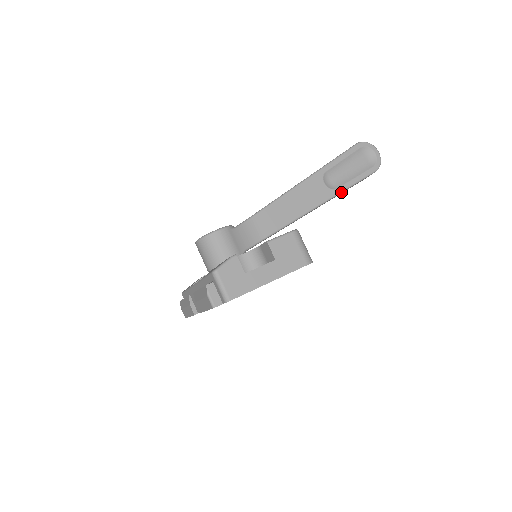
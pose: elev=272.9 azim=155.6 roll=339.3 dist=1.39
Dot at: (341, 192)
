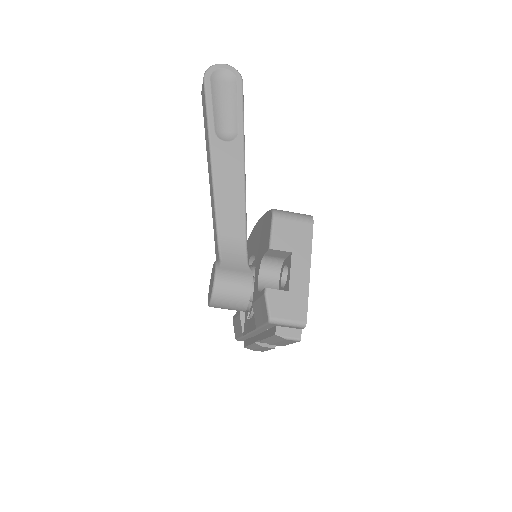
Dot at: (243, 131)
